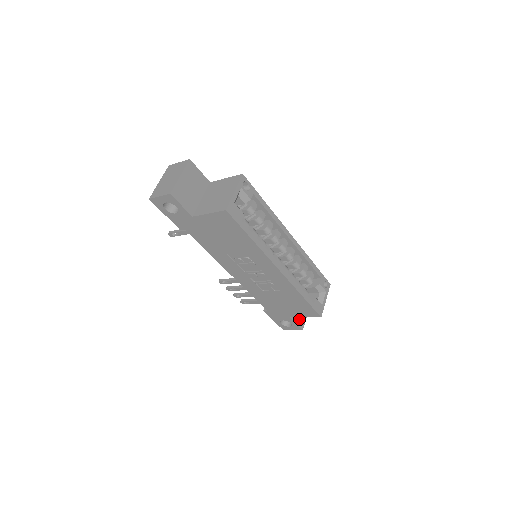
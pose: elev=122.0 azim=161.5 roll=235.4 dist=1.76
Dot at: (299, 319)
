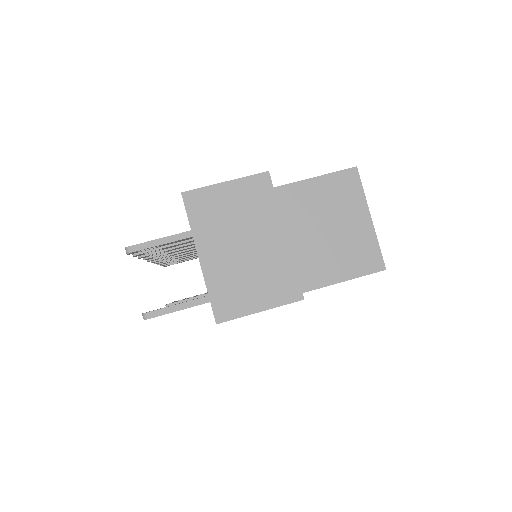
Dot at: occluded
